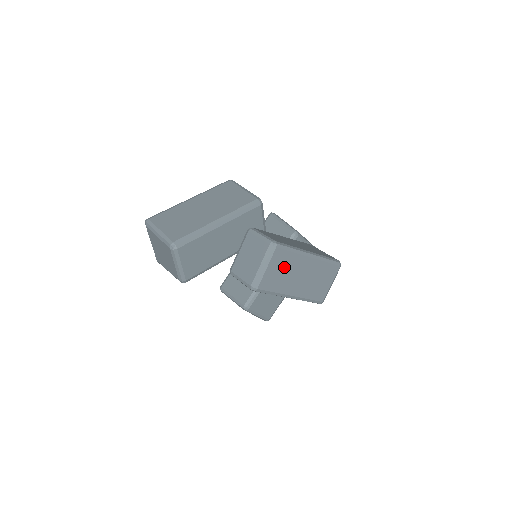
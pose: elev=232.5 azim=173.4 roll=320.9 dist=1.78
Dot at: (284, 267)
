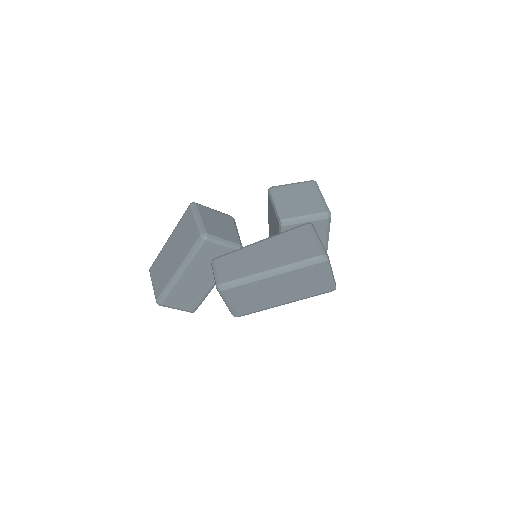
Dot at: (249, 295)
